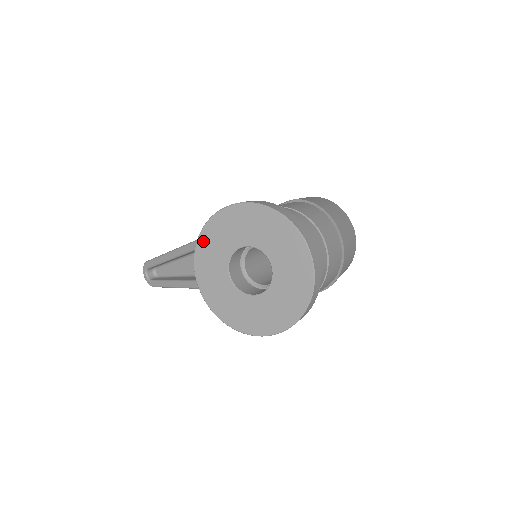
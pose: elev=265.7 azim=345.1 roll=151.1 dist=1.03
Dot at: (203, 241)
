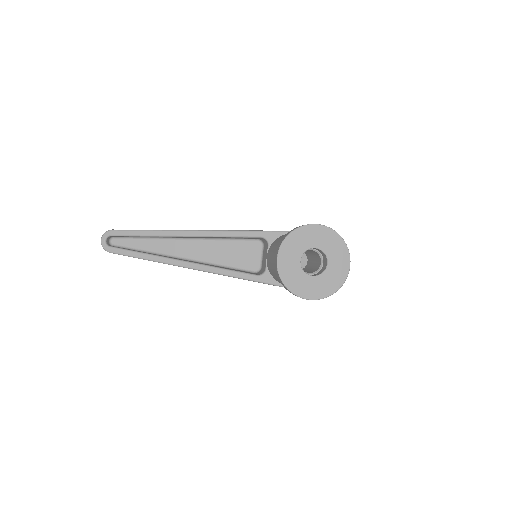
Dot at: (292, 237)
